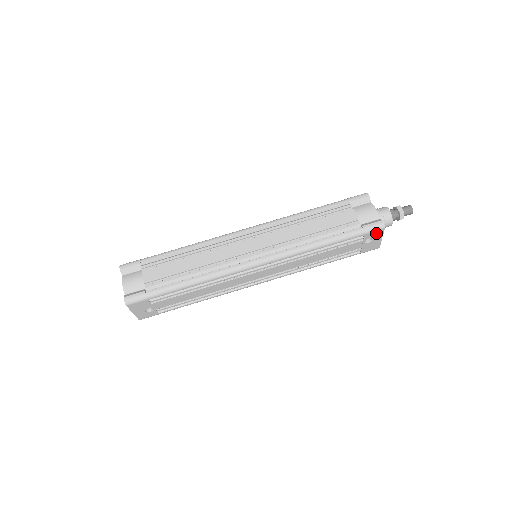
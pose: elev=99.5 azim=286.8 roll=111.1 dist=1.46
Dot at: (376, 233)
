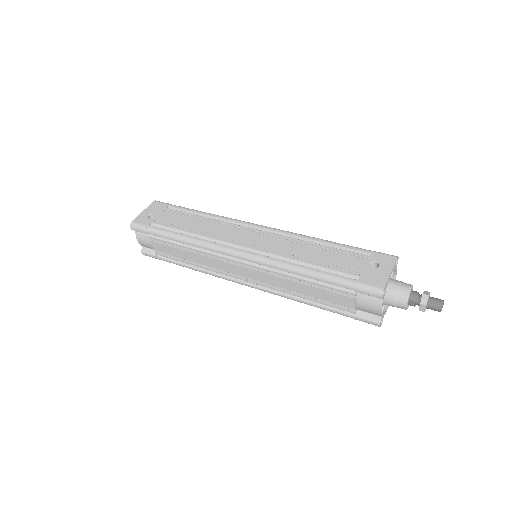
Dot at: (386, 259)
